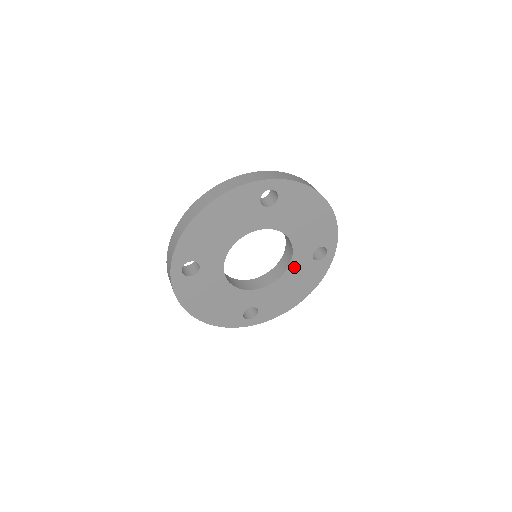
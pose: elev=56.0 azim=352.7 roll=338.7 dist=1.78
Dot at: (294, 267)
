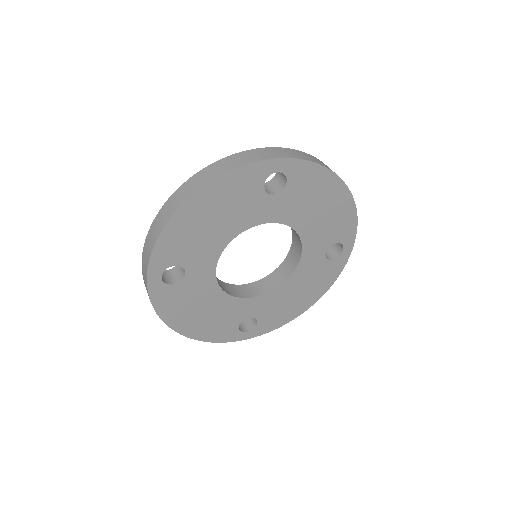
Dot at: (302, 268)
